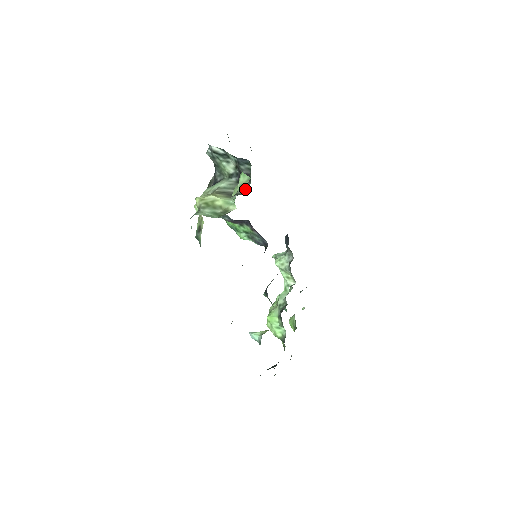
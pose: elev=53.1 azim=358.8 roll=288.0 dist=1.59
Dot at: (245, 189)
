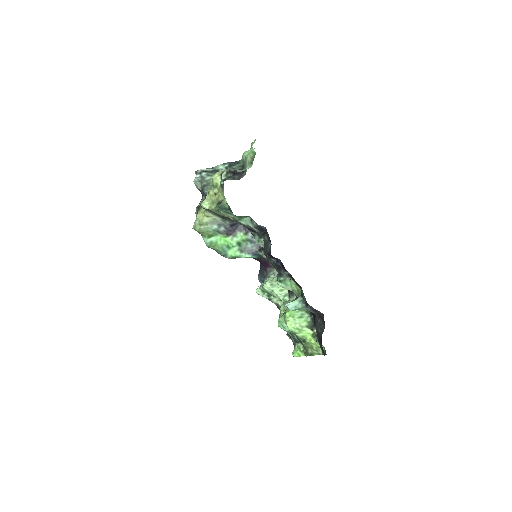
Dot at: (243, 176)
